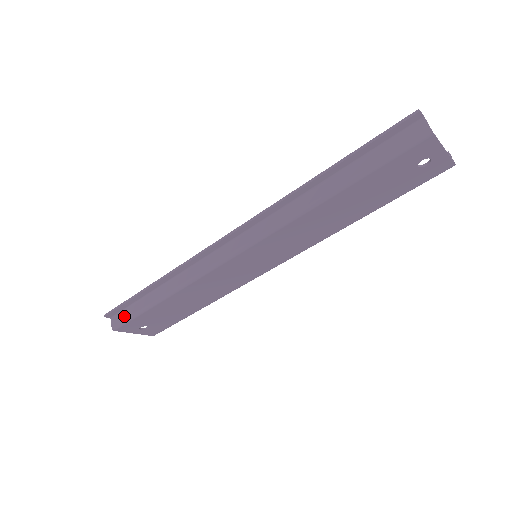
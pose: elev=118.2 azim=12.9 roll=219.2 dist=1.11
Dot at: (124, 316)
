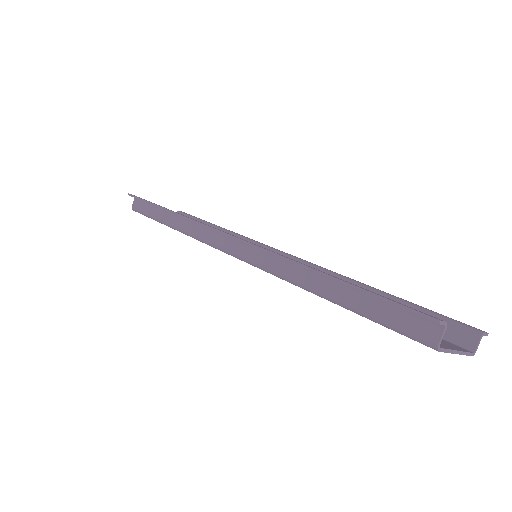
Dot at: (142, 208)
